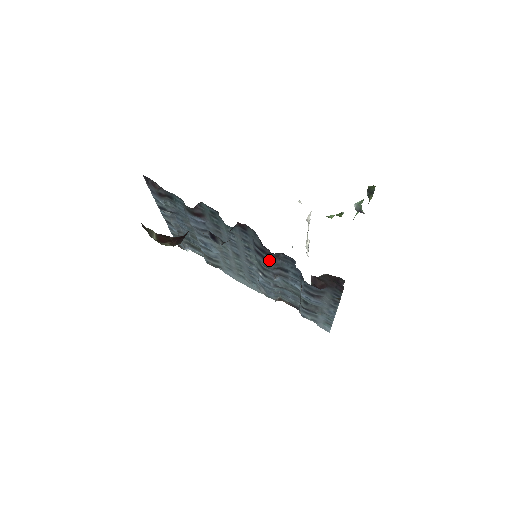
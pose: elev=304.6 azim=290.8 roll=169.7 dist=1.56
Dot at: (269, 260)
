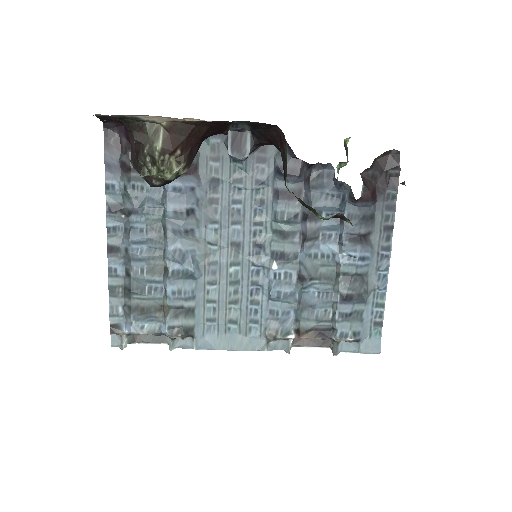
Dot at: (298, 195)
